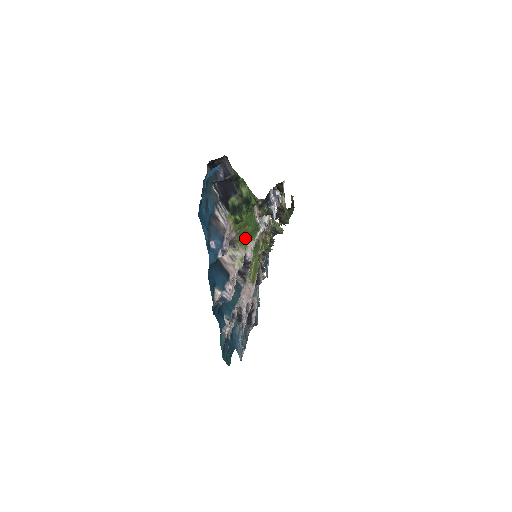
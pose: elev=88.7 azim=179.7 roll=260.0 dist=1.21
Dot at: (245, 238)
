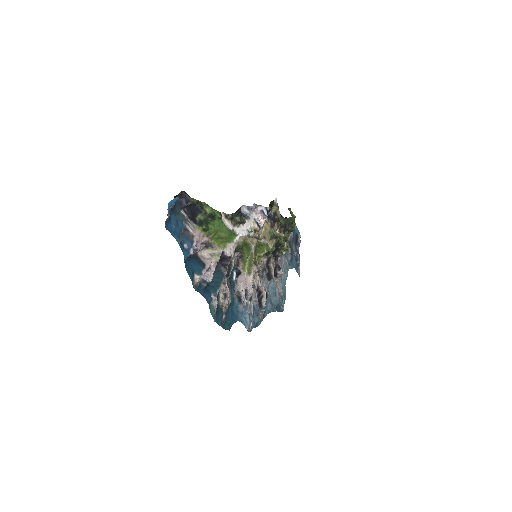
Dot at: (223, 241)
